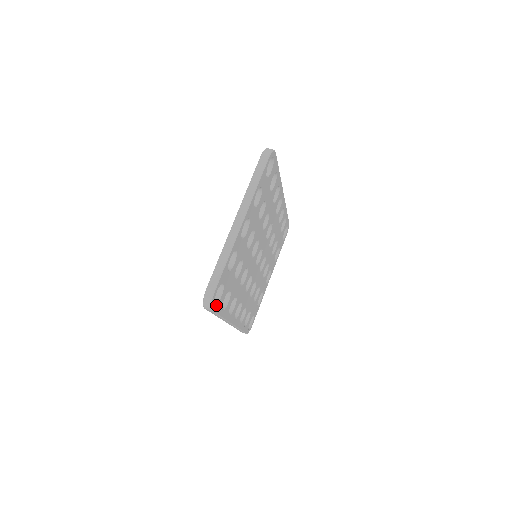
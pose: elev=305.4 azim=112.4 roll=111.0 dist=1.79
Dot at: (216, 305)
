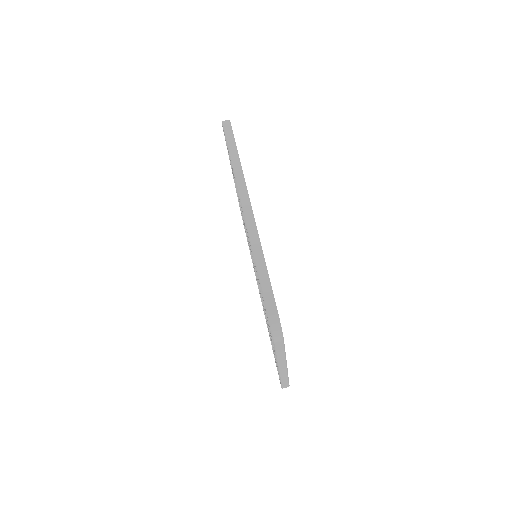
Dot at: occluded
